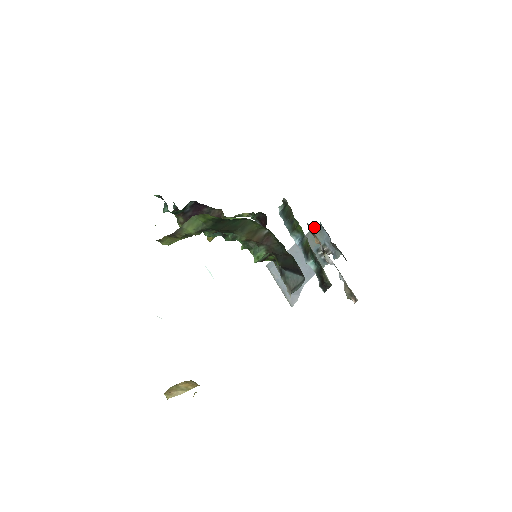
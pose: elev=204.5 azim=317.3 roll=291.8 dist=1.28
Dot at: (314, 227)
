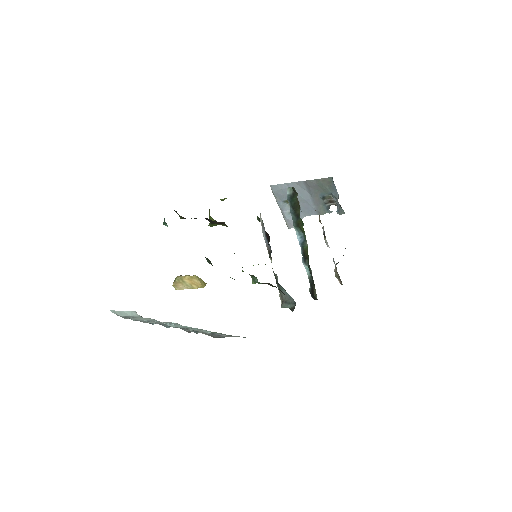
Dot at: occluded
